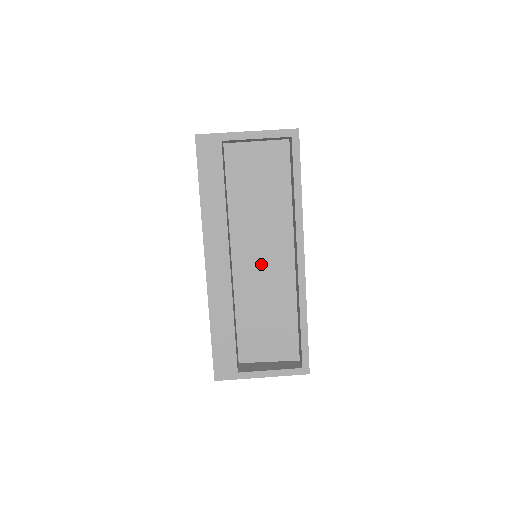
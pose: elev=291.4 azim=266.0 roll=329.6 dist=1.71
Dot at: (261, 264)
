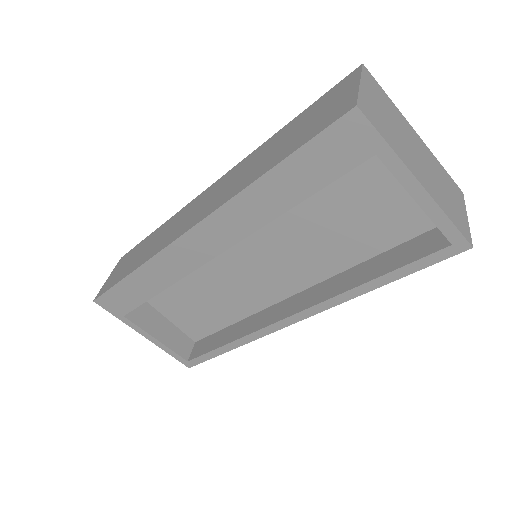
Dot at: (252, 267)
